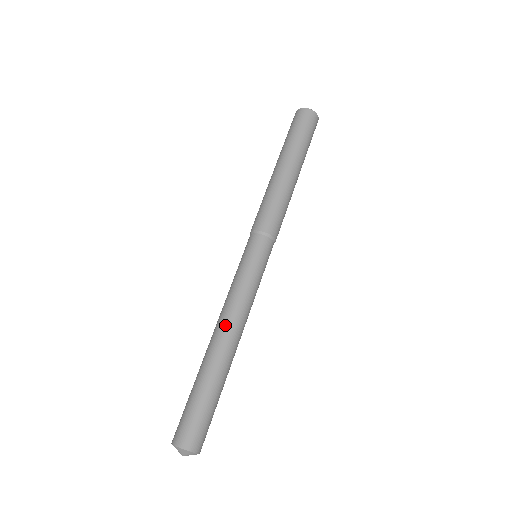
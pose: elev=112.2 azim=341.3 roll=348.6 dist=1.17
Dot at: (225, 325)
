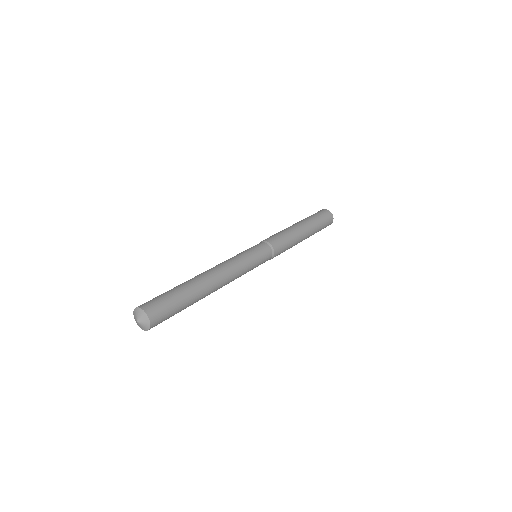
Dot at: (219, 271)
